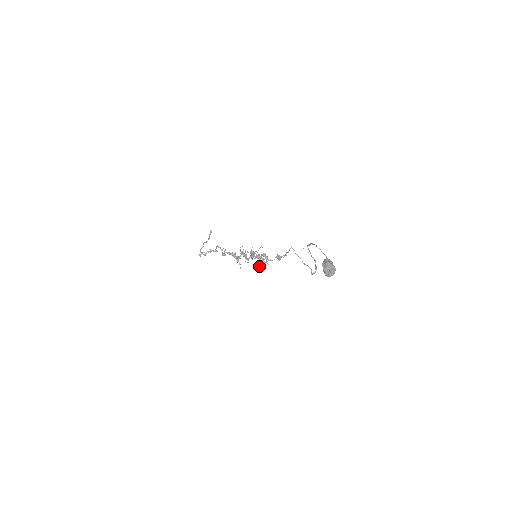
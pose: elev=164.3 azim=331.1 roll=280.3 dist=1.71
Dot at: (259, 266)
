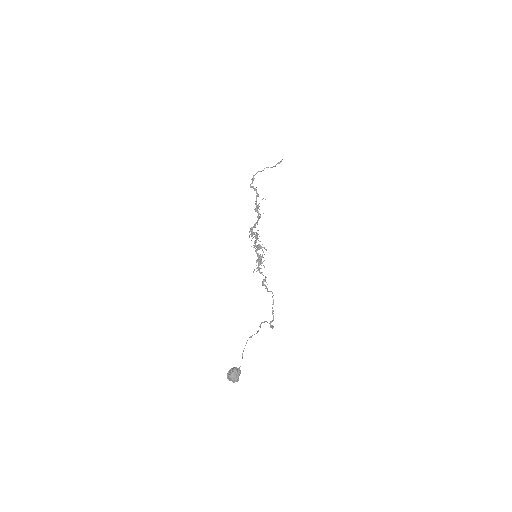
Dot at: (256, 262)
